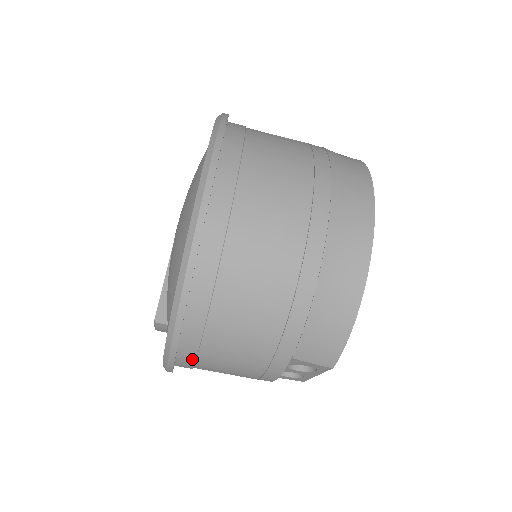
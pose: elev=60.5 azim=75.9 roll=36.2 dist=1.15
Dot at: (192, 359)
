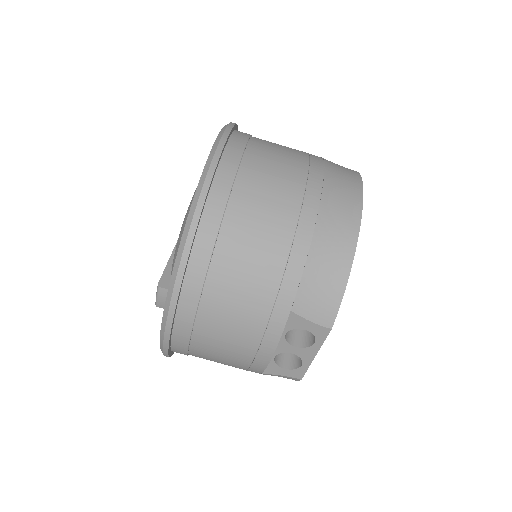
Dot at: (192, 315)
